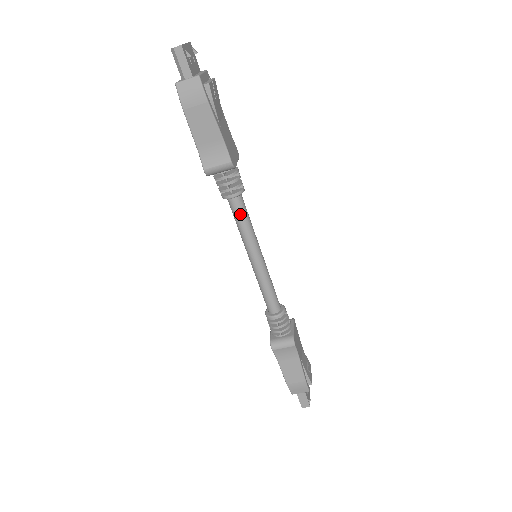
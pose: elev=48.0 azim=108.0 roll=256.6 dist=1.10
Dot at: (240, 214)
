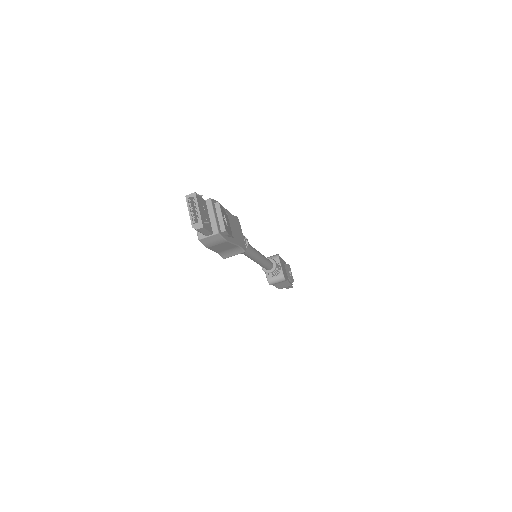
Dot at: (246, 253)
